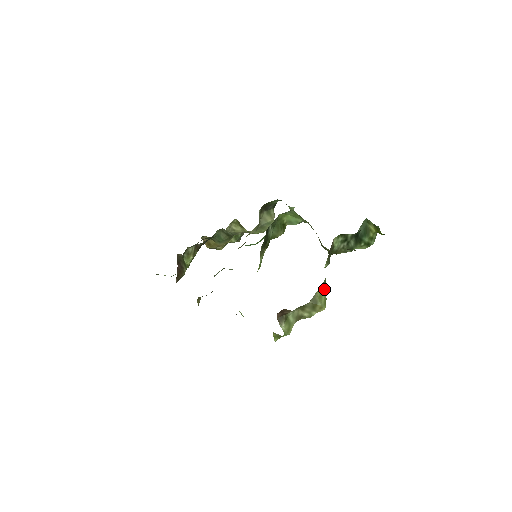
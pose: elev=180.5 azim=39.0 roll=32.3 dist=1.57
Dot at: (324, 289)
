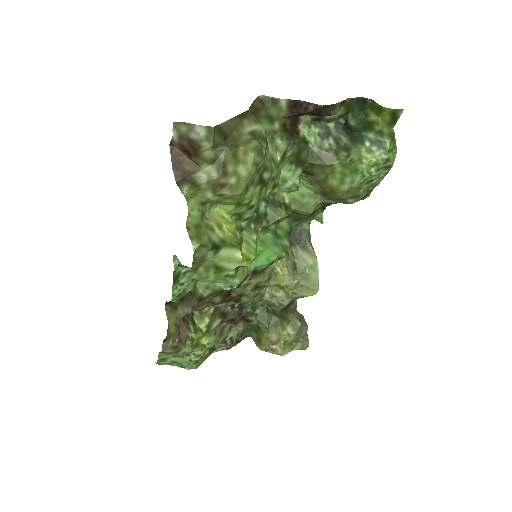
Dot at: (262, 146)
